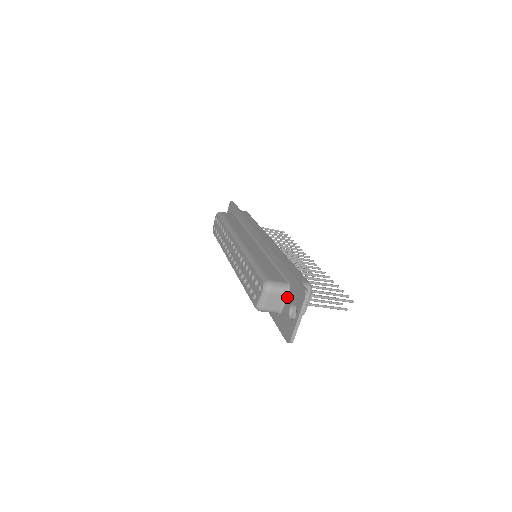
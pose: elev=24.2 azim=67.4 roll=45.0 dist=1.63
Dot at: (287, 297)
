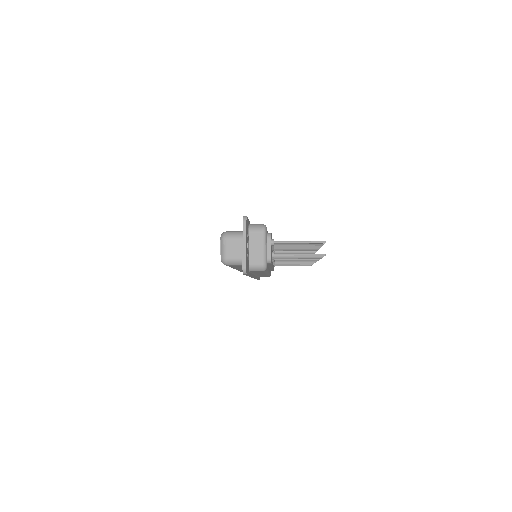
Dot at: occluded
